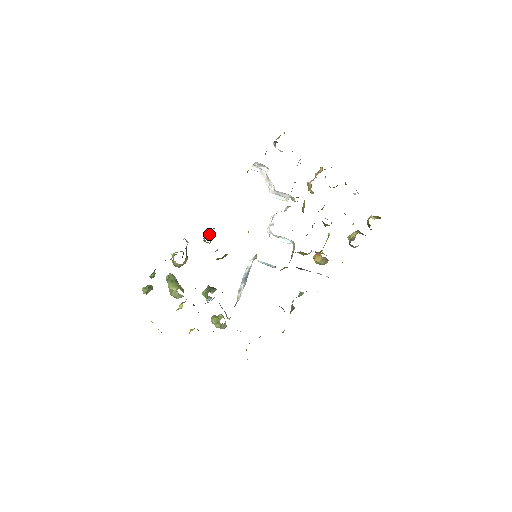
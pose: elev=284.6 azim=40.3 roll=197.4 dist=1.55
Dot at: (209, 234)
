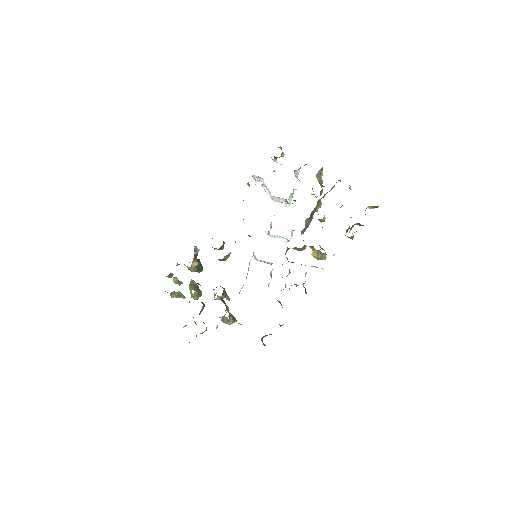
Dot at: occluded
